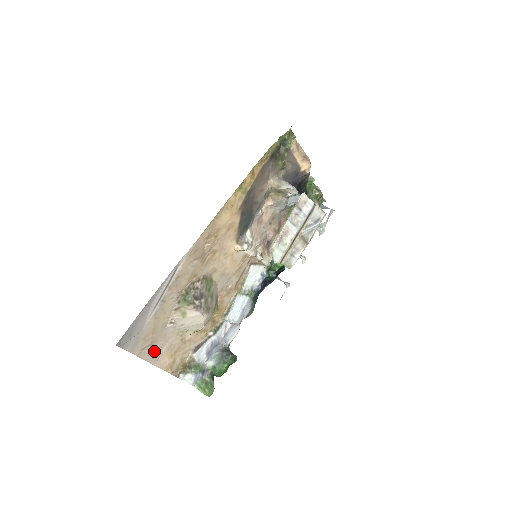
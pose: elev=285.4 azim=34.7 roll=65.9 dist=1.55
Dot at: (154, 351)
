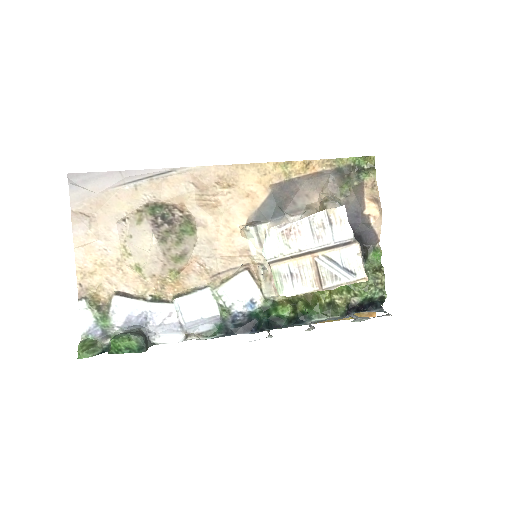
Dot at: (87, 230)
